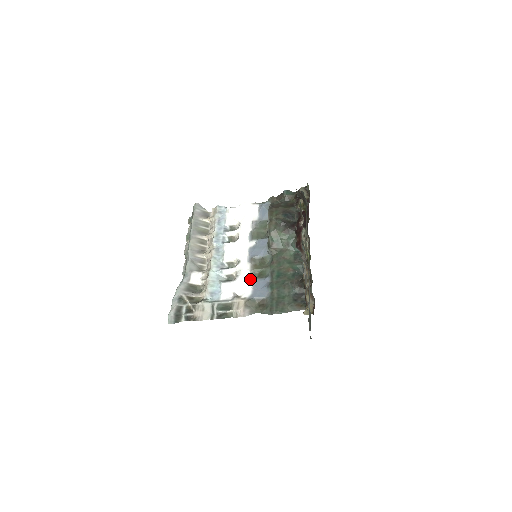
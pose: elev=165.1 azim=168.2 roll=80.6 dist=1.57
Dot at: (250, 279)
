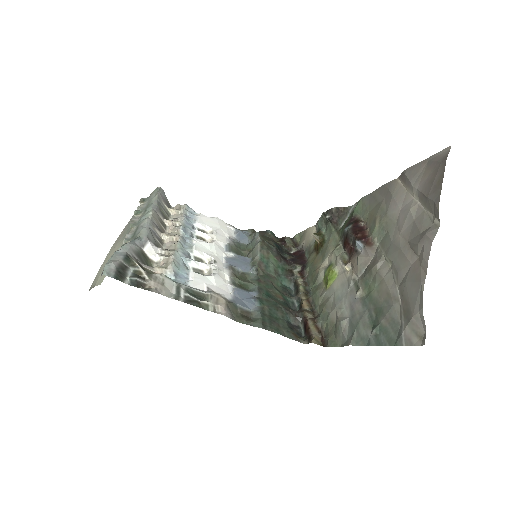
Dot at: (229, 284)
